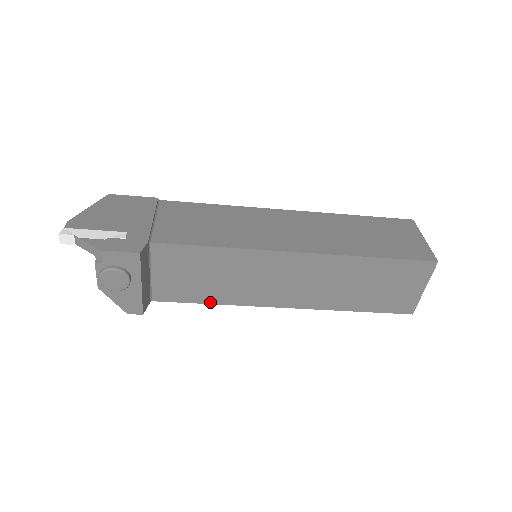
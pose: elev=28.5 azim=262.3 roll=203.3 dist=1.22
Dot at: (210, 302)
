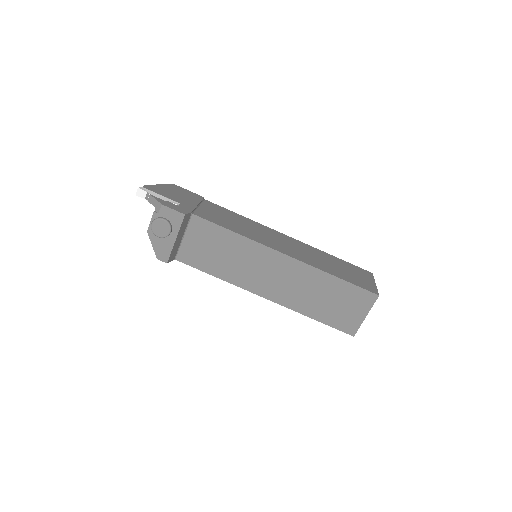
Dot at: (214, 274)
